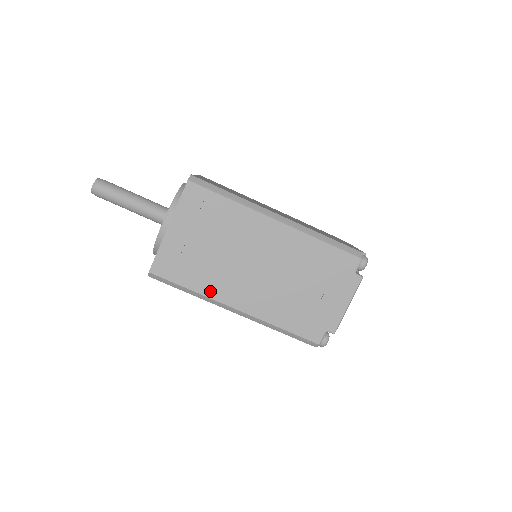
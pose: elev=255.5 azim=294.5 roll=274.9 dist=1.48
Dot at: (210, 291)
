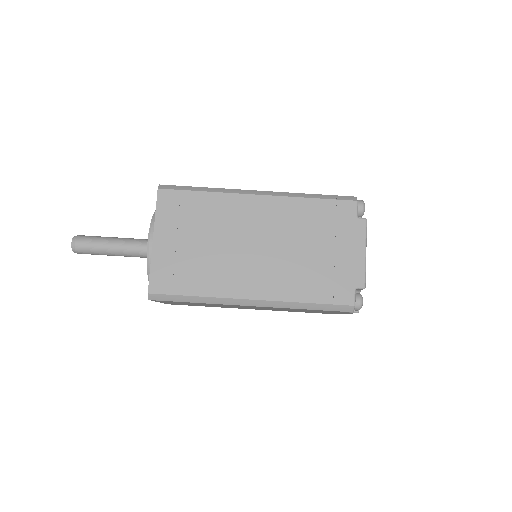
Dot at: (217, 290)
